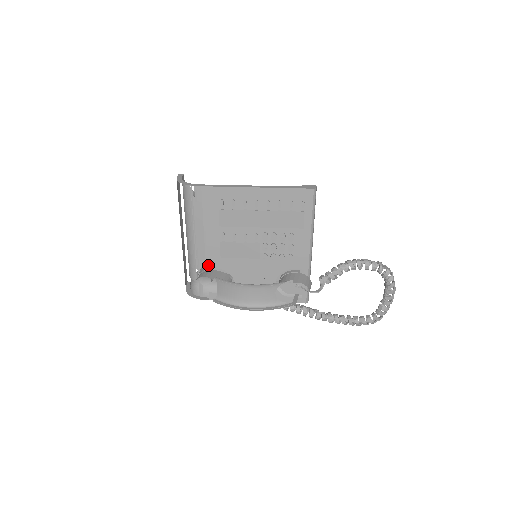
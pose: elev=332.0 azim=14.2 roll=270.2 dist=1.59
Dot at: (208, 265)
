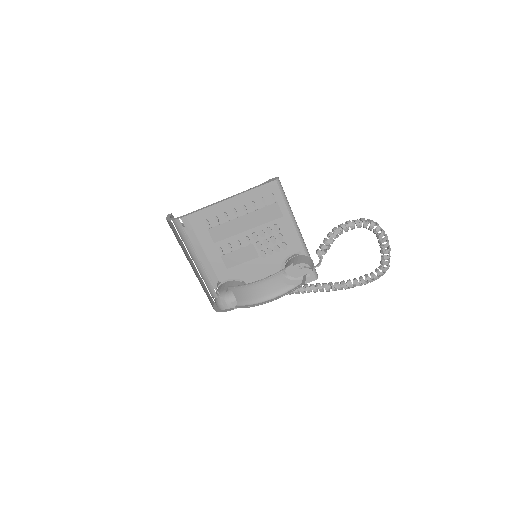
Dot at: (220, 279)
